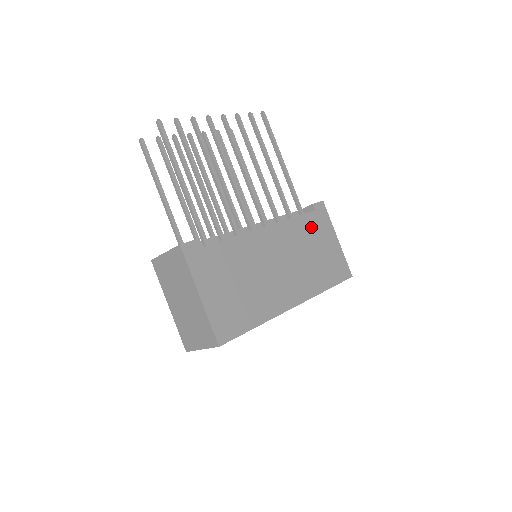
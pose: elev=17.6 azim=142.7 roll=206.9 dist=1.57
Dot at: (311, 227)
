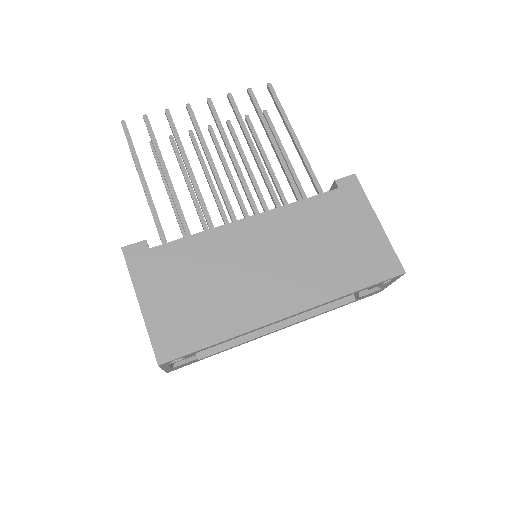
Dot at: (329, 210)
